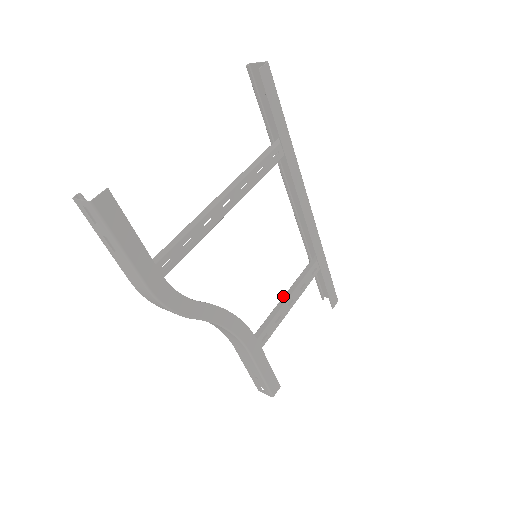
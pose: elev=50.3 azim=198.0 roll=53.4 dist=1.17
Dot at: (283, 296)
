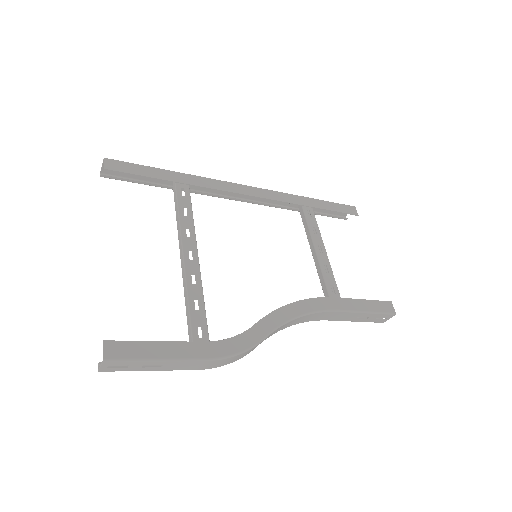
Dot at: occluded
